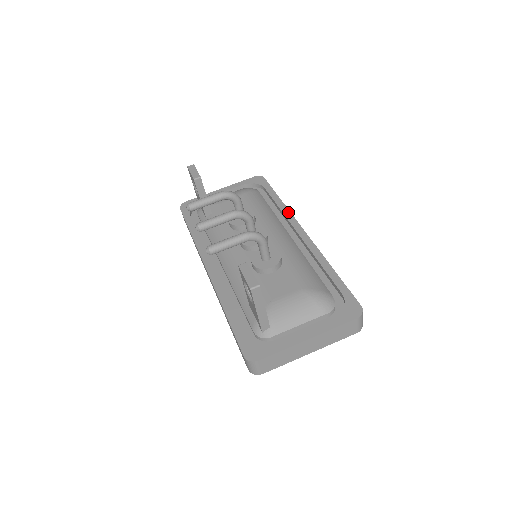
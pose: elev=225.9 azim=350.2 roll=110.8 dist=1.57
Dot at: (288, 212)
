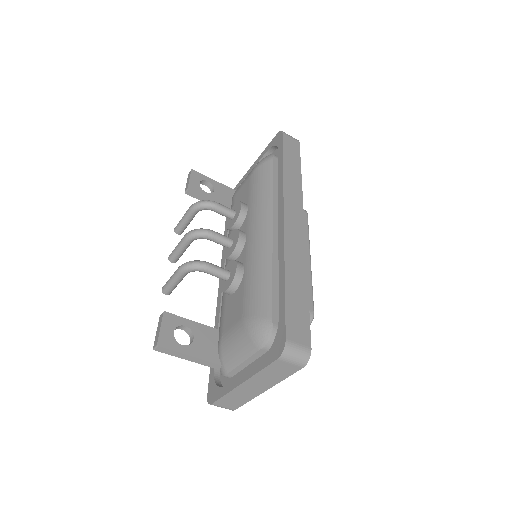
Dot at: (281, 186)
